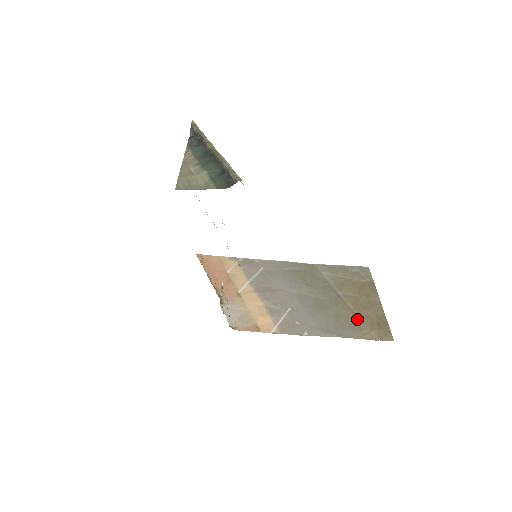
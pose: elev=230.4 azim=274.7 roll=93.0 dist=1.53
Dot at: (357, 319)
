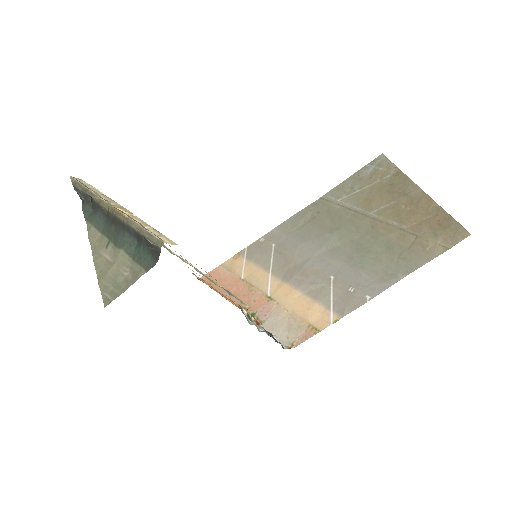
Dot at: (411, 235)
